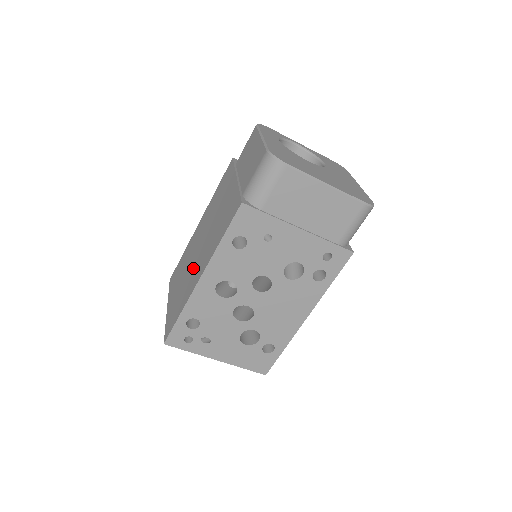
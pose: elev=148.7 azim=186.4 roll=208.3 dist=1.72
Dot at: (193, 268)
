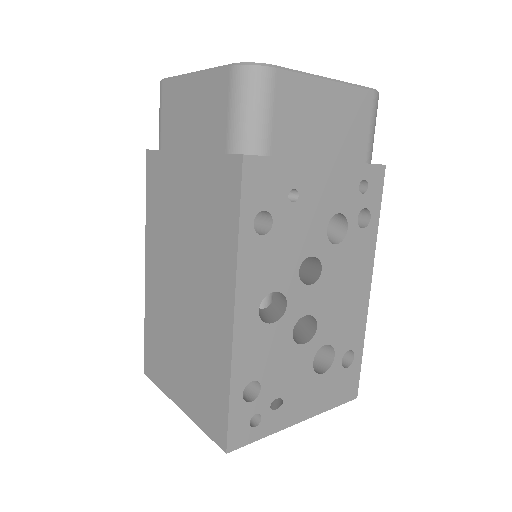
Dot at: (196, 317)
